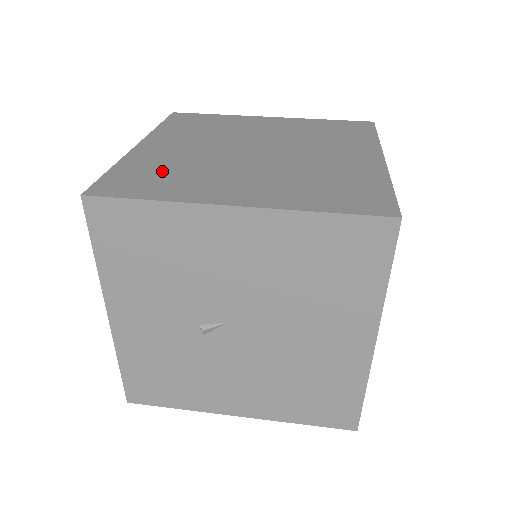
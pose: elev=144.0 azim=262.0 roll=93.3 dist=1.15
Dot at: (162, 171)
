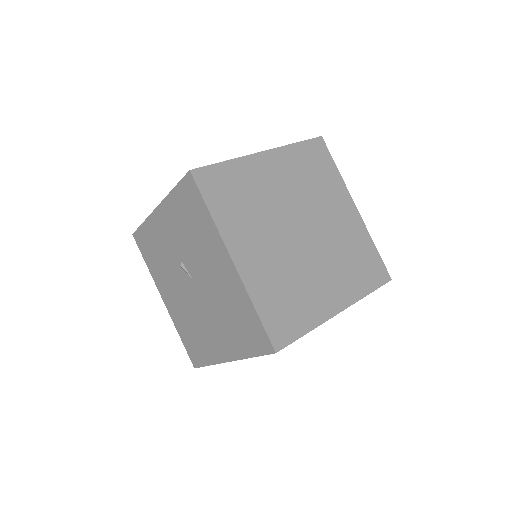
Dot at: (242, 193)
